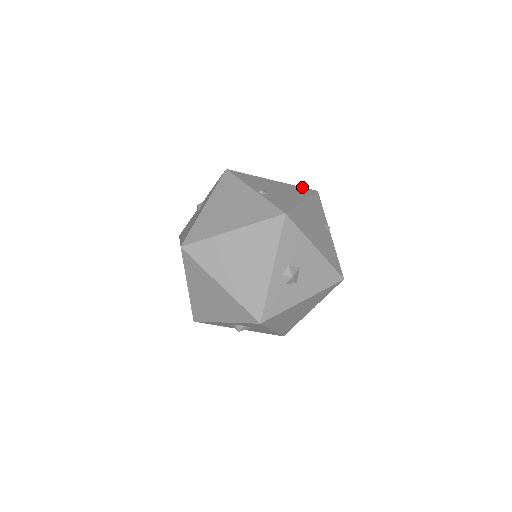
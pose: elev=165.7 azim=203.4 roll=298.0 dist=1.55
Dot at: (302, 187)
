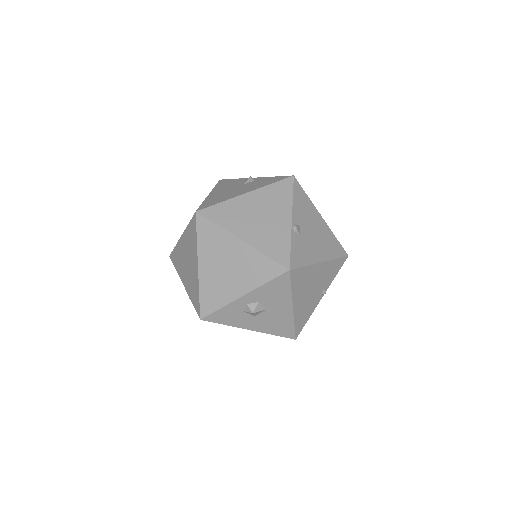
Dot at: (339, 242)
